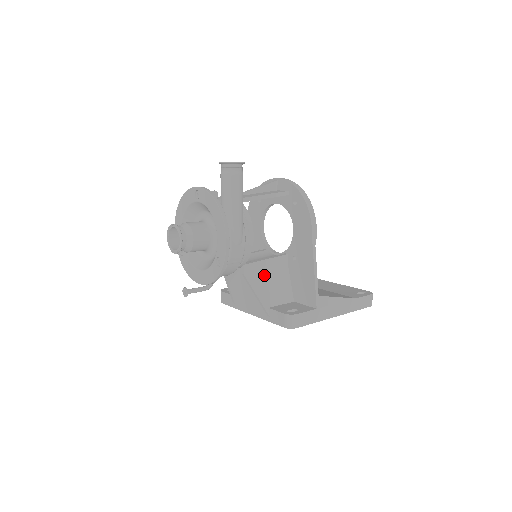
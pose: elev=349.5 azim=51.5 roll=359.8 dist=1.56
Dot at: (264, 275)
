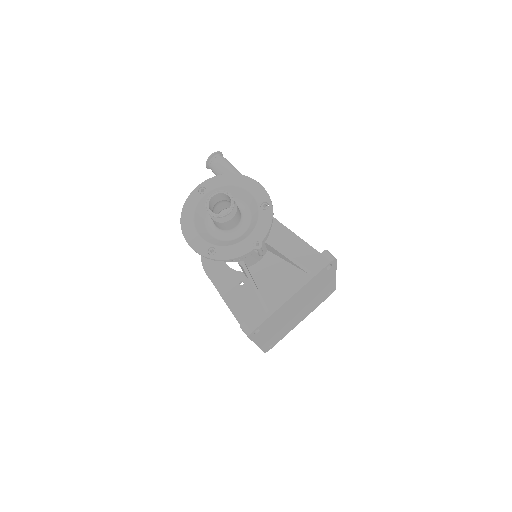
Dot at: occluded
